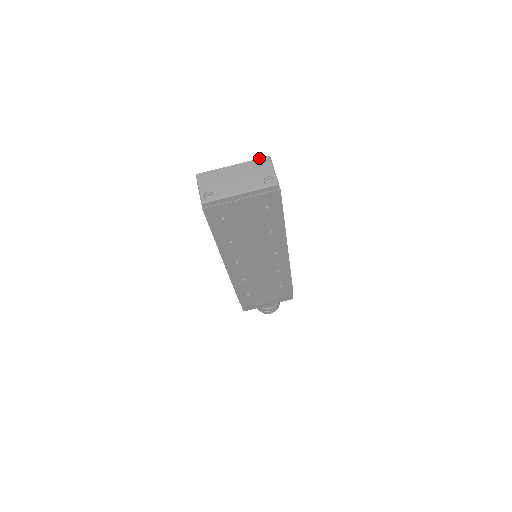
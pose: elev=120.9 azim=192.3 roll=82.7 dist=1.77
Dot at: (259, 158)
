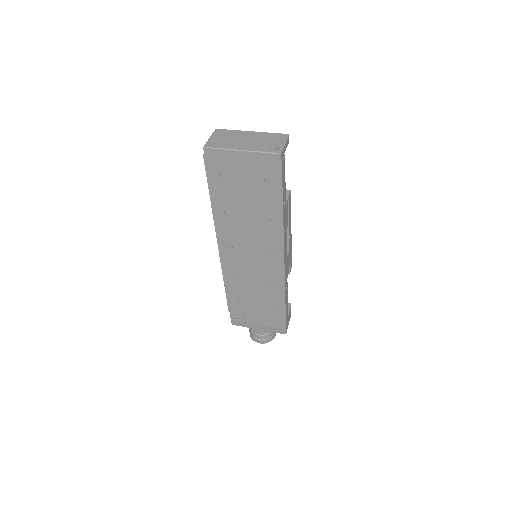
Dot at: (278, 133)
